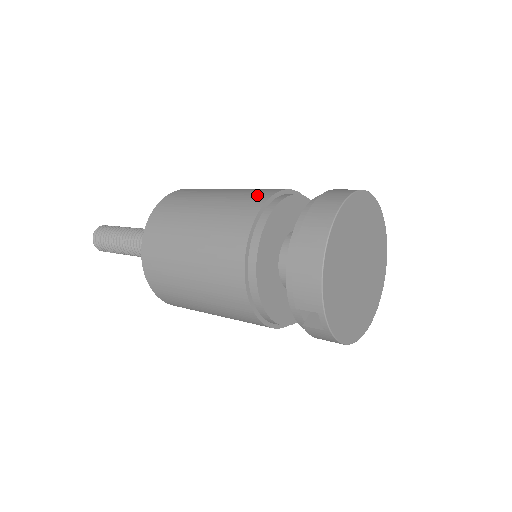
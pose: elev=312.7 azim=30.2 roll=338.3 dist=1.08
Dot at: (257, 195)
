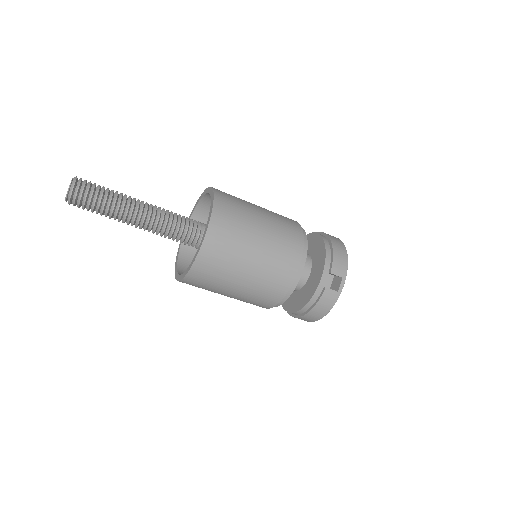
Dot at: occluded
